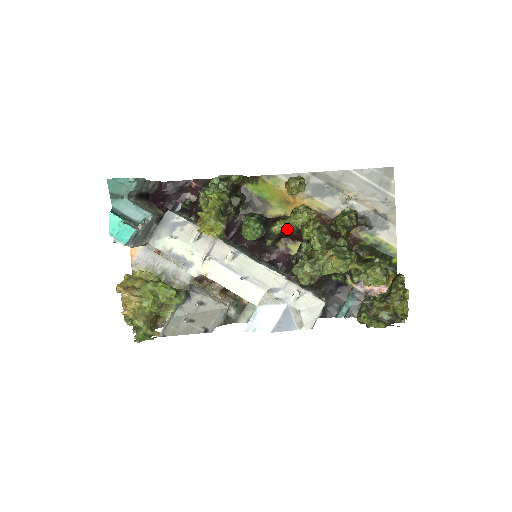
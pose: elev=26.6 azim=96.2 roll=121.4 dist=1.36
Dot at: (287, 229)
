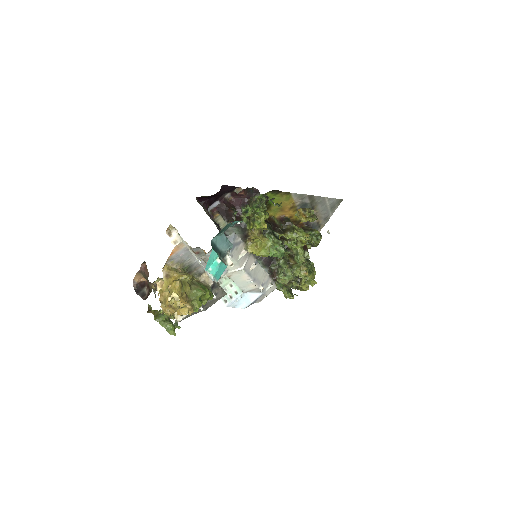
Dot at: occluded
